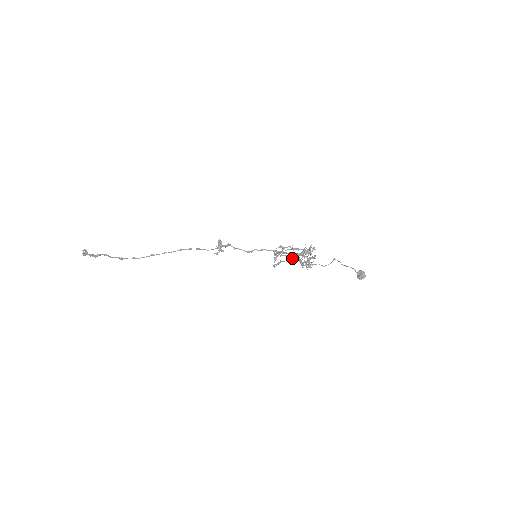
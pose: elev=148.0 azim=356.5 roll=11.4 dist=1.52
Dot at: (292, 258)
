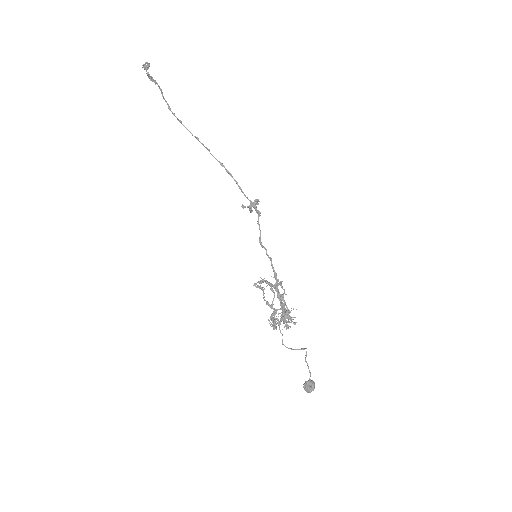
Dot at: occluded
